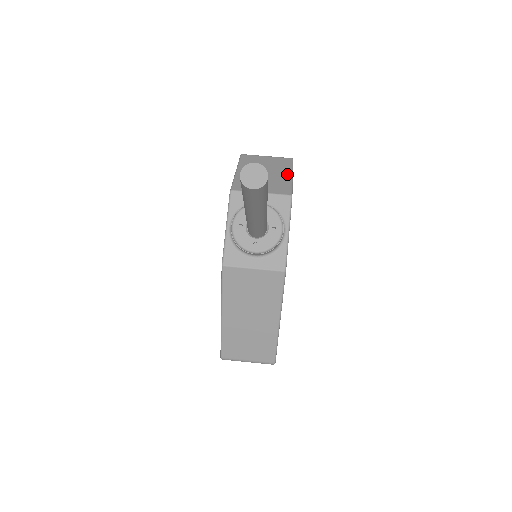
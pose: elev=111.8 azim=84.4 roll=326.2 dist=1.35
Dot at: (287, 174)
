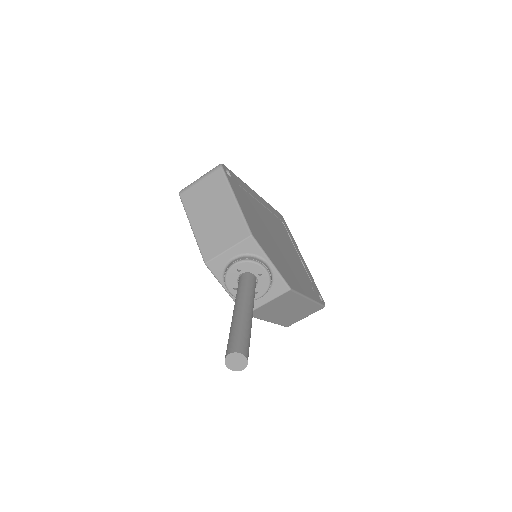
Dot at: (231, 201)
